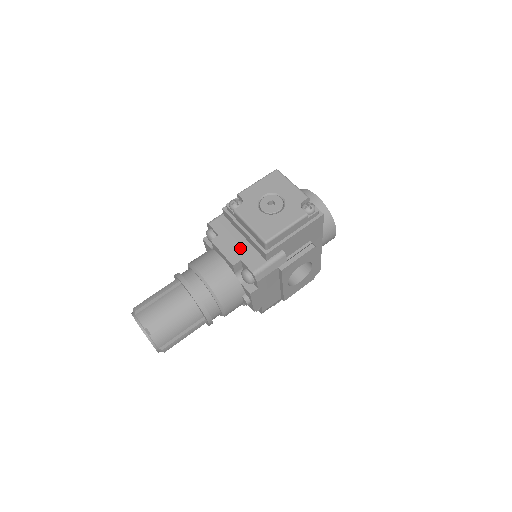
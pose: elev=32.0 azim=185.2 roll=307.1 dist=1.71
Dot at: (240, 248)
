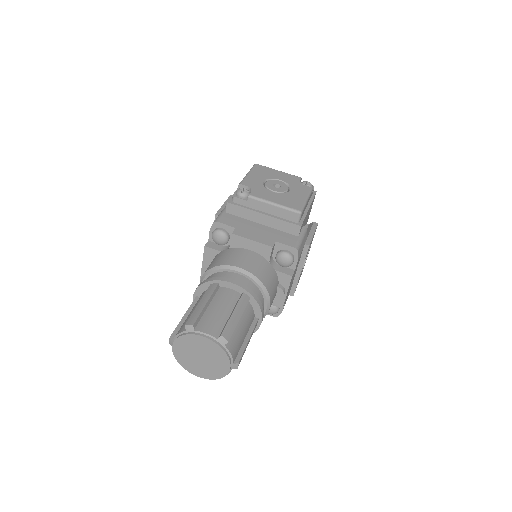
Dot at: (266, 233)
